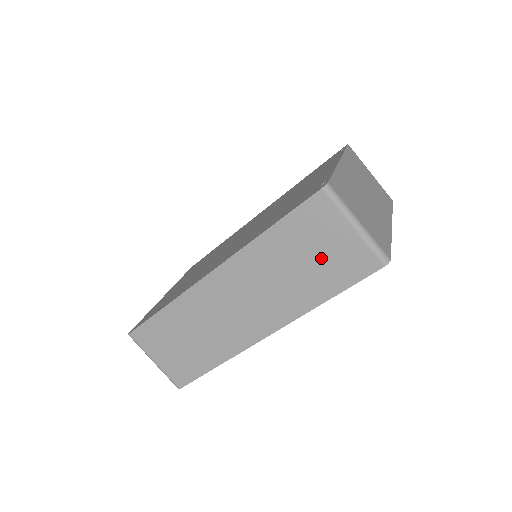
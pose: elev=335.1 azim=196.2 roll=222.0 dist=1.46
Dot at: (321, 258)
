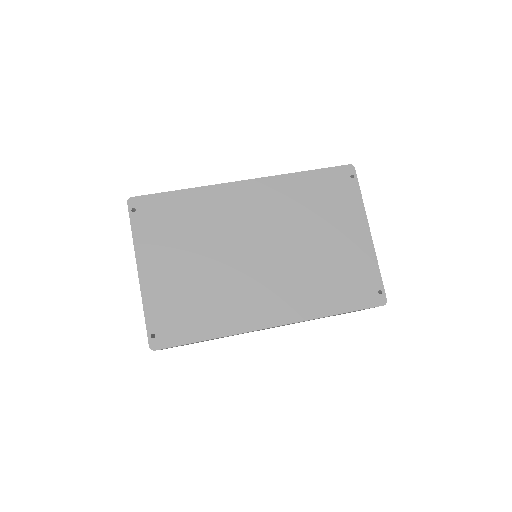
Dot at: occluded
